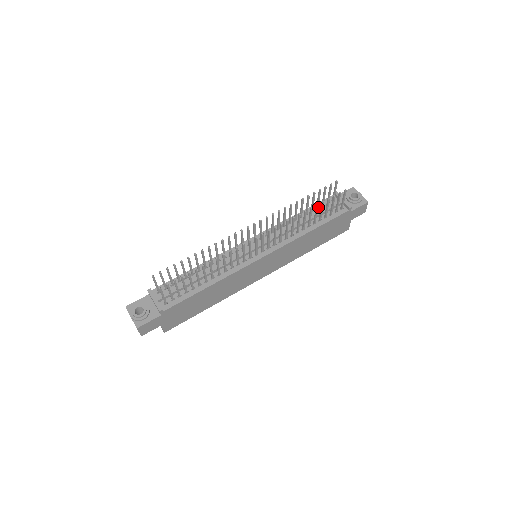
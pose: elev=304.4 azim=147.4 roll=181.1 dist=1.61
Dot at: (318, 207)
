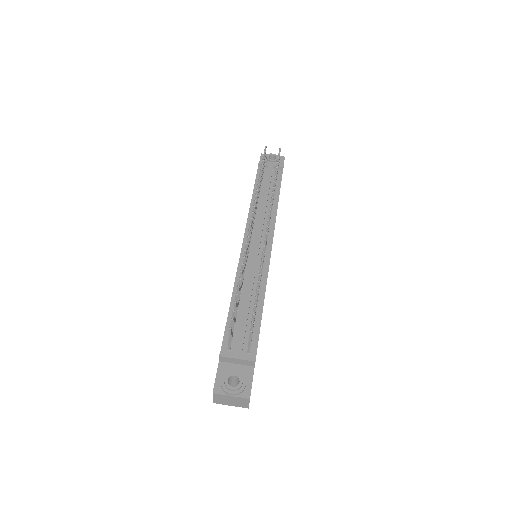
Dot at: (261, 182)
